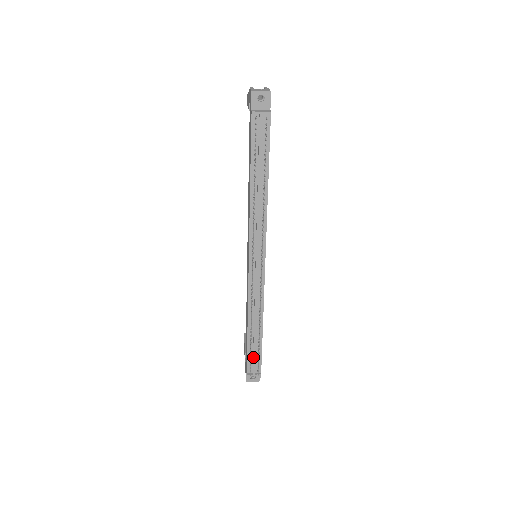
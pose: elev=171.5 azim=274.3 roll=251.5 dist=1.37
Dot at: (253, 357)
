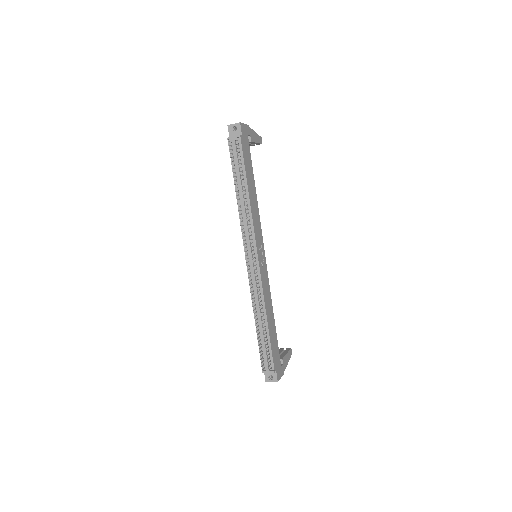
Dot at: (264, 352)
